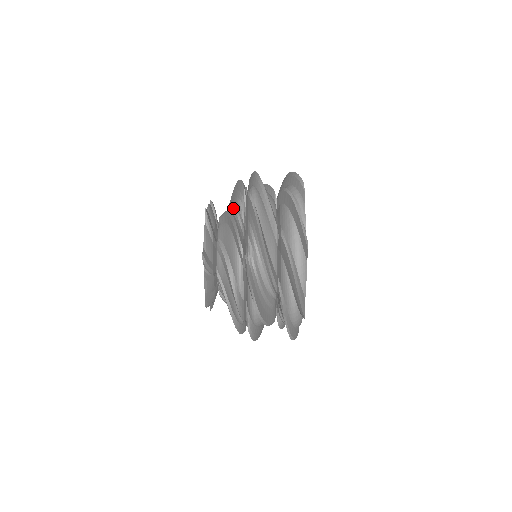
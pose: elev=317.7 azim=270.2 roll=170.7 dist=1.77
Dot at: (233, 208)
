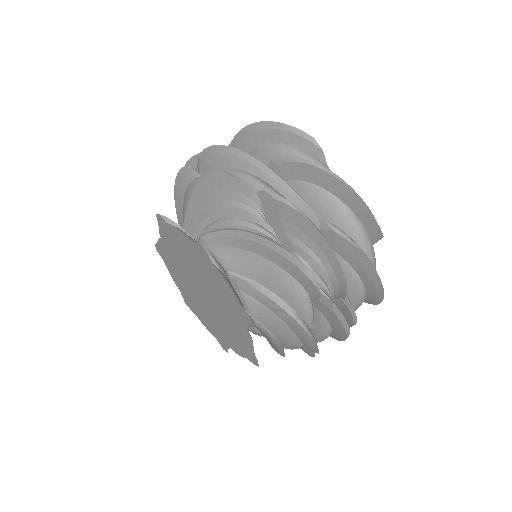
Dot at: (241, 222)
